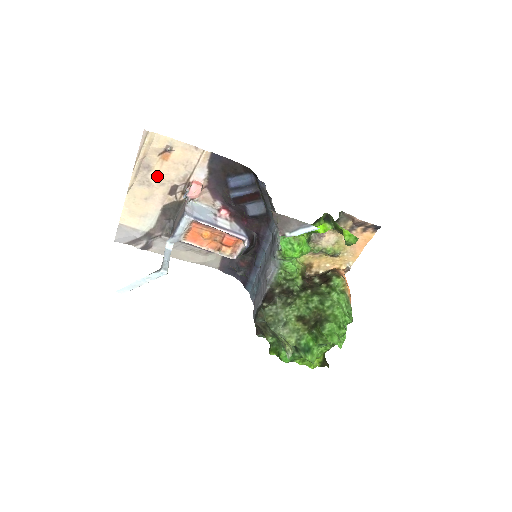
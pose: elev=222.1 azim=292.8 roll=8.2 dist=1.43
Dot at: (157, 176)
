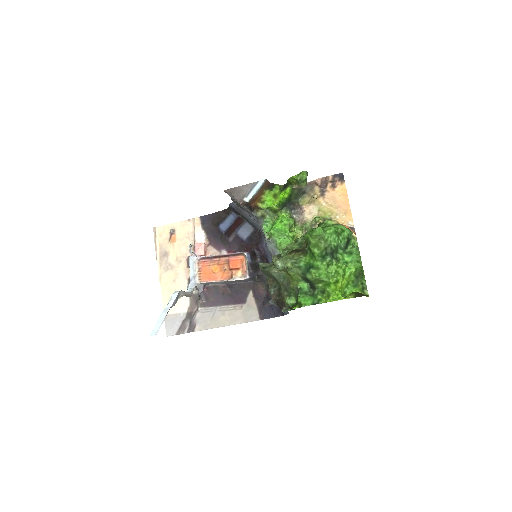
Dot at: (174, 257)
